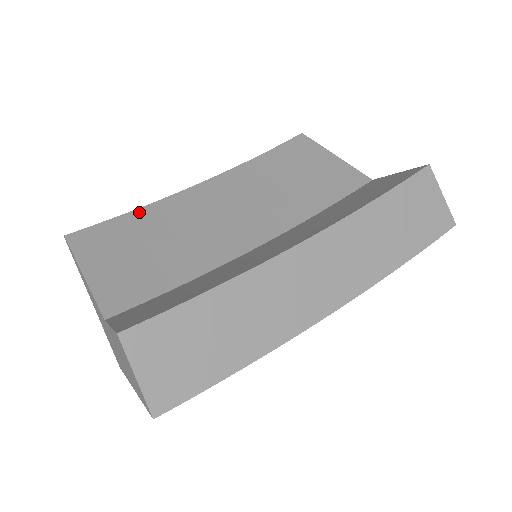
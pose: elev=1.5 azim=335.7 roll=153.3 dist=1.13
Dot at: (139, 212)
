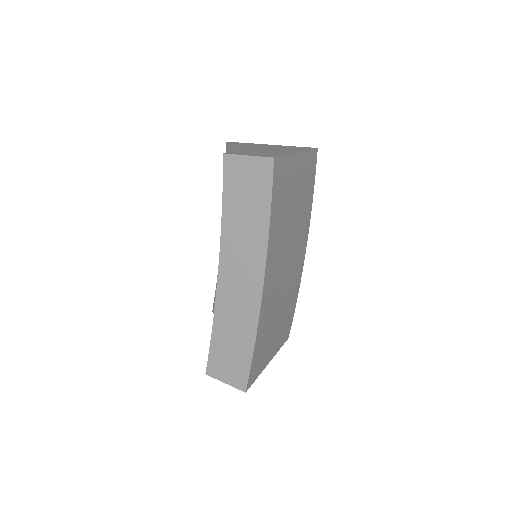
Dot at: occluded
